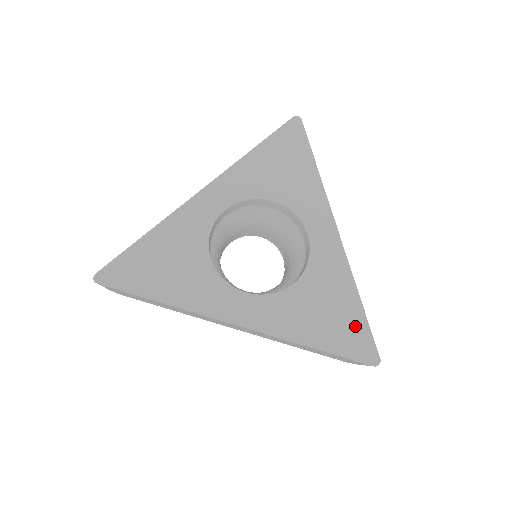
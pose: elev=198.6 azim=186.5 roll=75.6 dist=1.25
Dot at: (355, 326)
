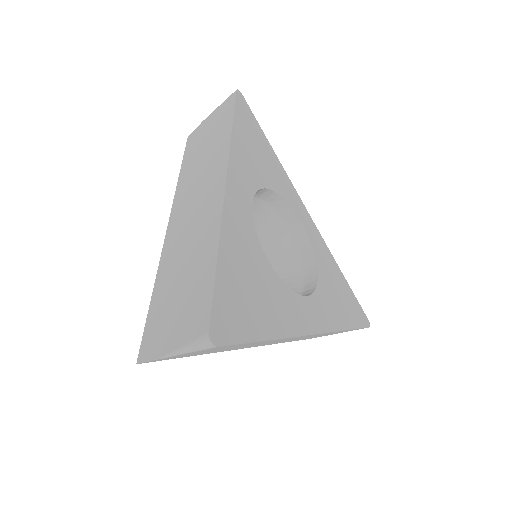
Dot at: (352, 299)
